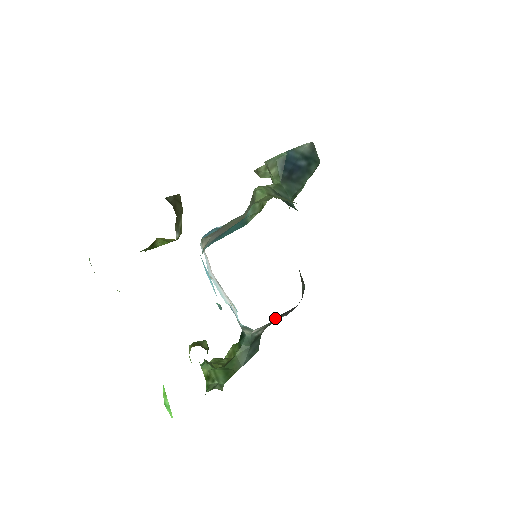
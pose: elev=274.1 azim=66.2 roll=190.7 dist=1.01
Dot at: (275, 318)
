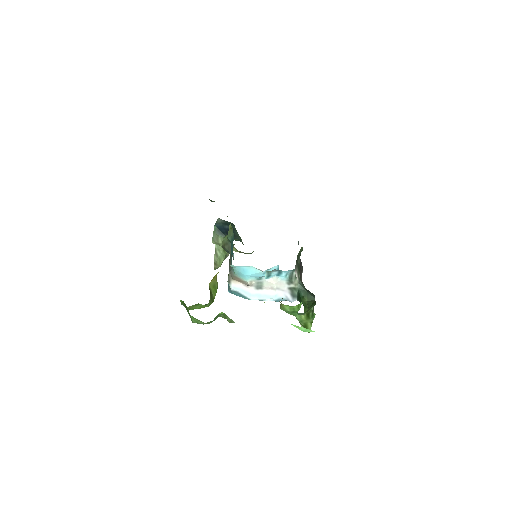
Dot at: (300, 273)
